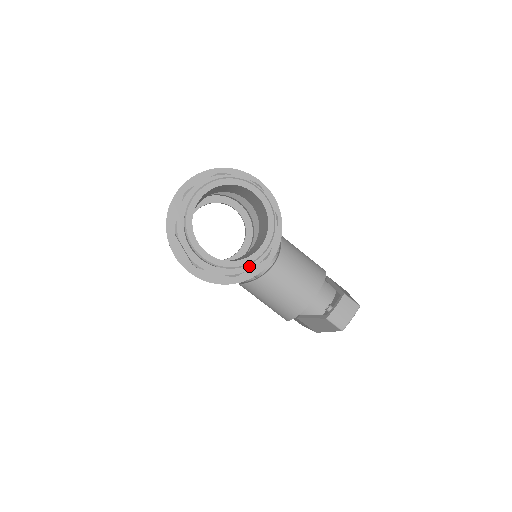
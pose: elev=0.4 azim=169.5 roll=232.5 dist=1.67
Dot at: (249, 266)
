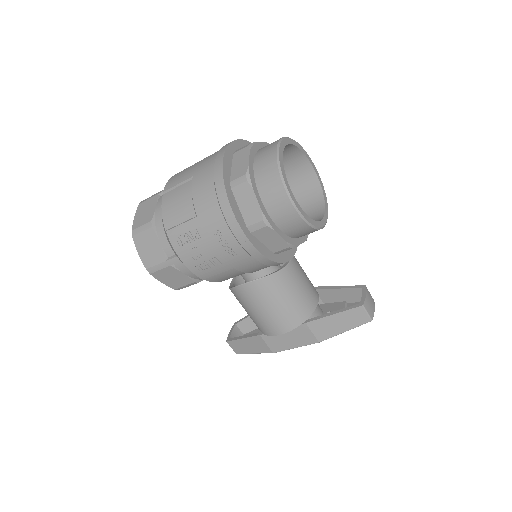
Dot at: (300, 241)
